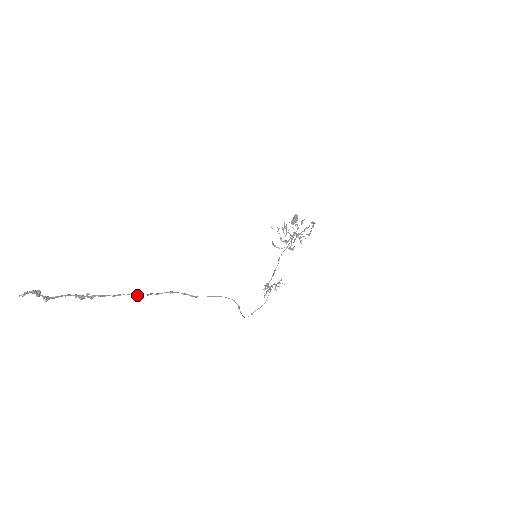
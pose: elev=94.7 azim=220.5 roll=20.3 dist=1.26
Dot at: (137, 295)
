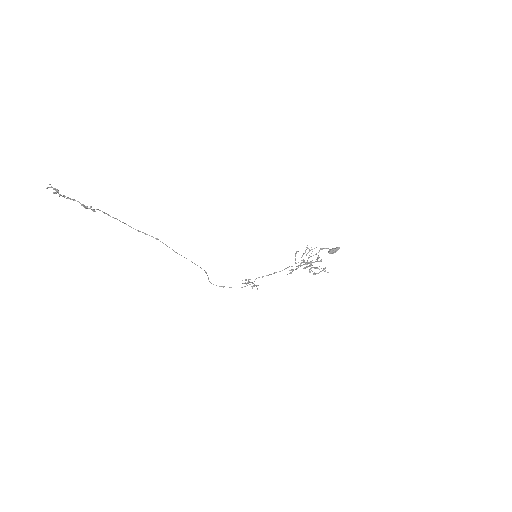
Dot at: (130, 226)
